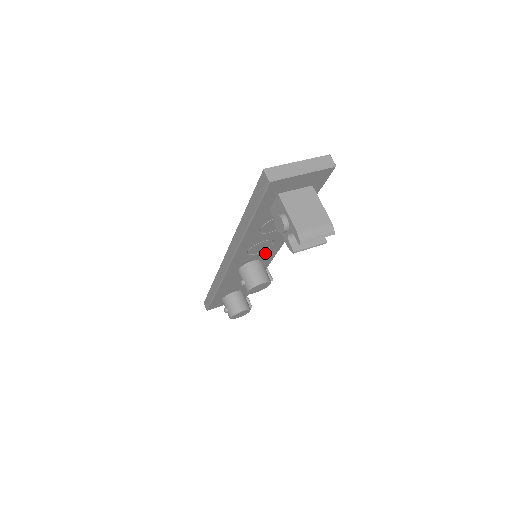
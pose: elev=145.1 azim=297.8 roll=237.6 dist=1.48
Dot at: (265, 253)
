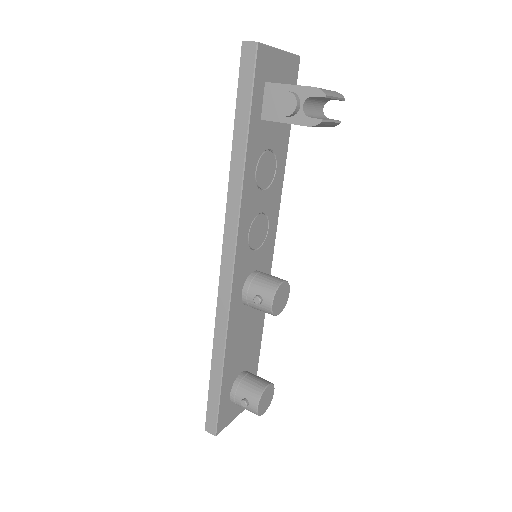
Dot at: (262, 255)
